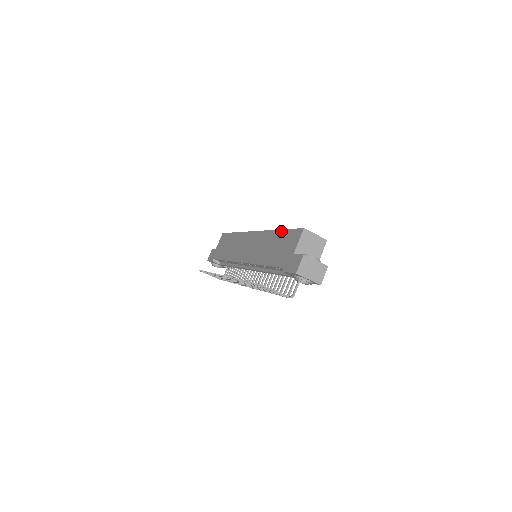
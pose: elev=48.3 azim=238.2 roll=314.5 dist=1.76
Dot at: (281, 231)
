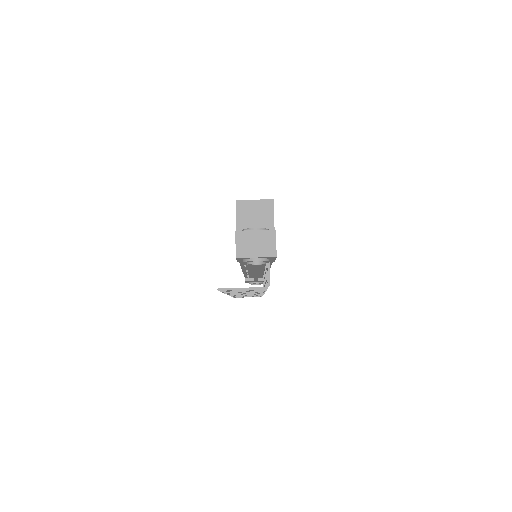
Dot at: occluded
